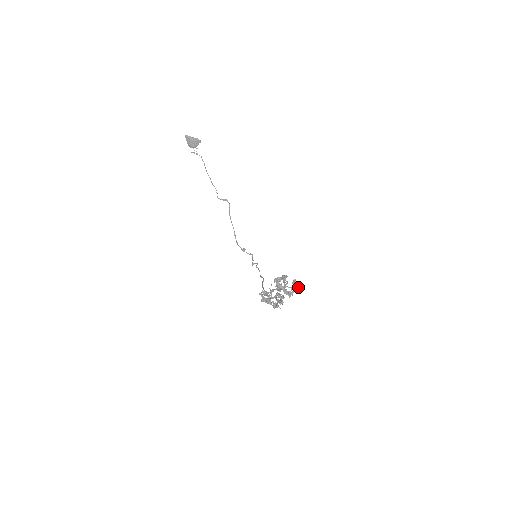
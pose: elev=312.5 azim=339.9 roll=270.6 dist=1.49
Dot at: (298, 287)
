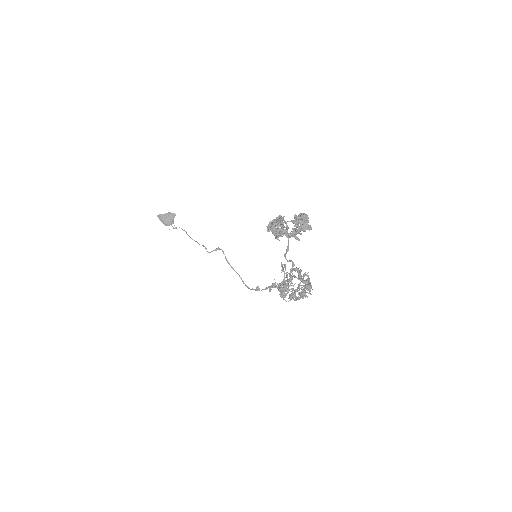
Dot at: (302, 219)
